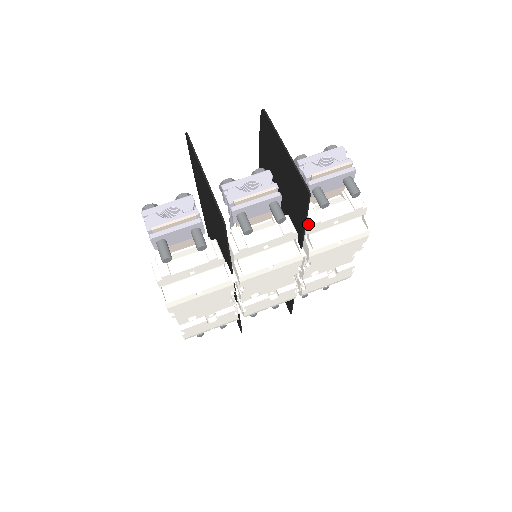
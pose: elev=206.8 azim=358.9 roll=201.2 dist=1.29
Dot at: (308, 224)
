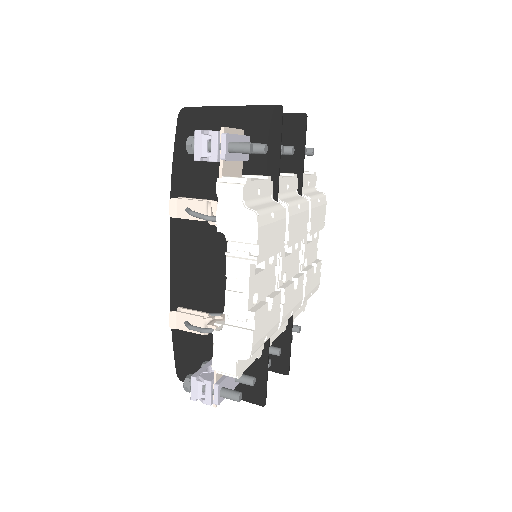
Dot at: occluded
